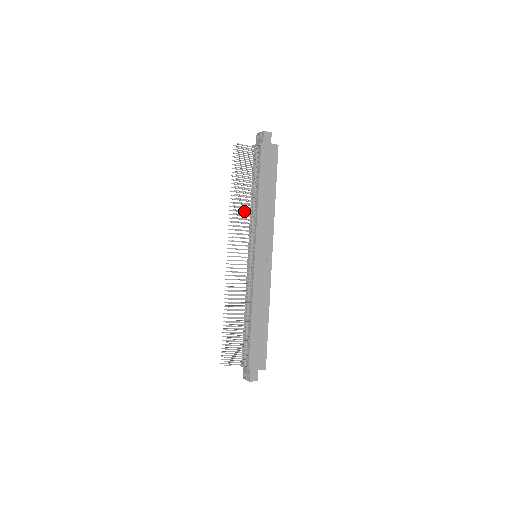
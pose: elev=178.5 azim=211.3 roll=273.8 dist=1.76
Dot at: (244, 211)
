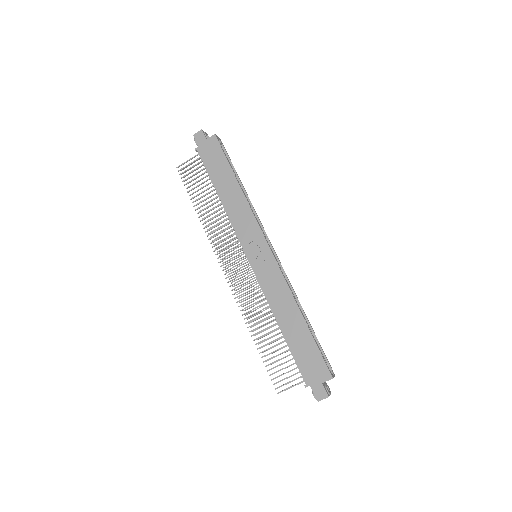
Dot at: (215, 222)
